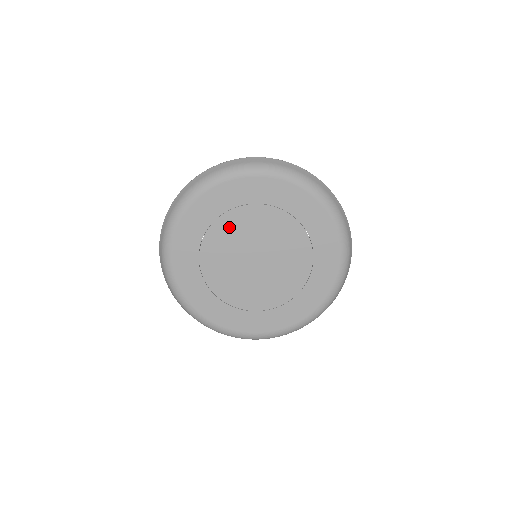
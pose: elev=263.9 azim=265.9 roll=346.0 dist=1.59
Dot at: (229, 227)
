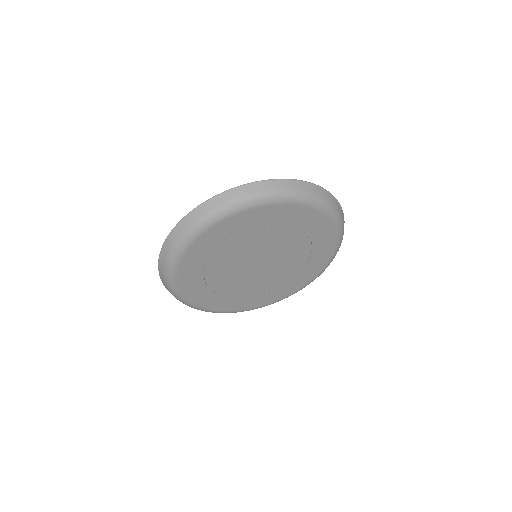
Dot at: (224, 257)
